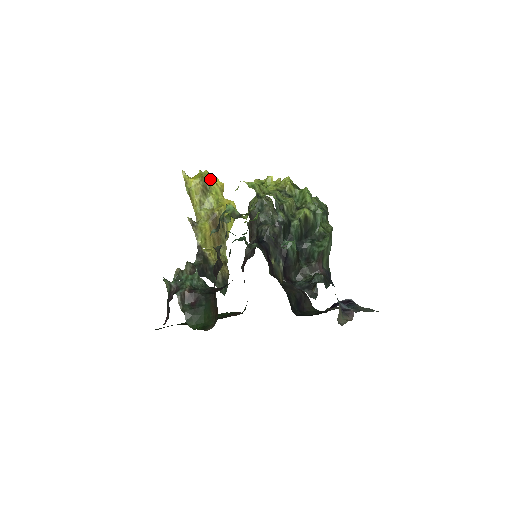
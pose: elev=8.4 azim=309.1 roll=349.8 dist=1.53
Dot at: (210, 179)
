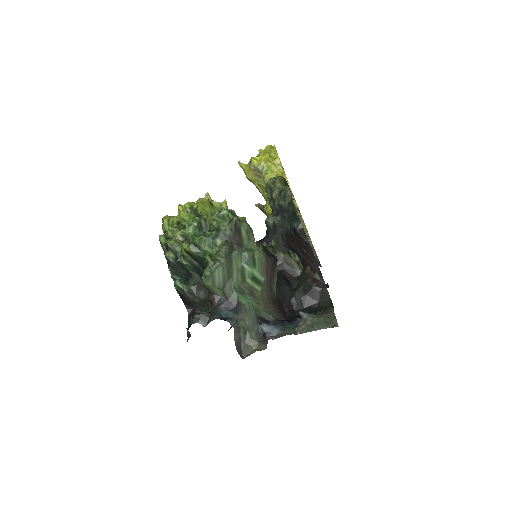
Dot at: (264, 158)
